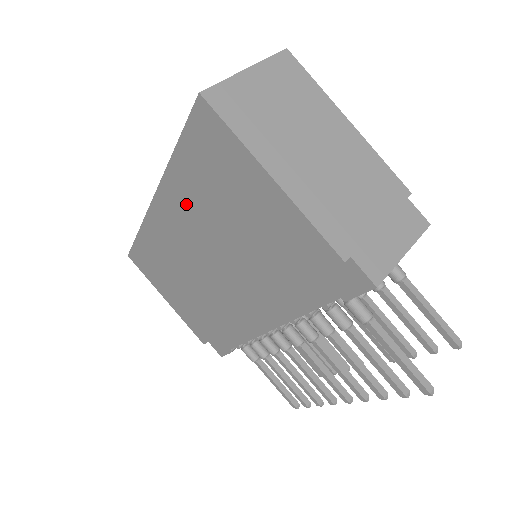
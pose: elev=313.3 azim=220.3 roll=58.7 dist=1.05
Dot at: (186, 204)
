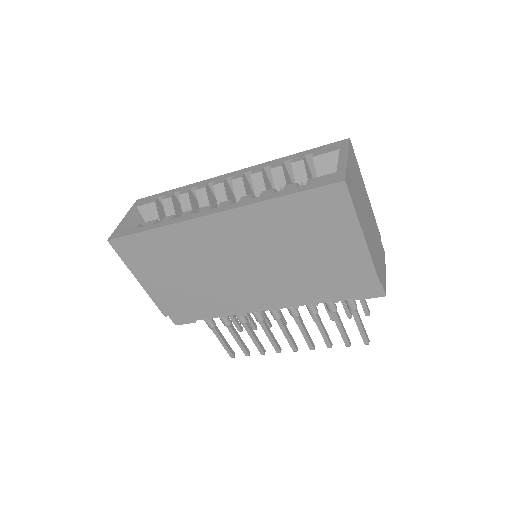
Dot at: (258, 228)
